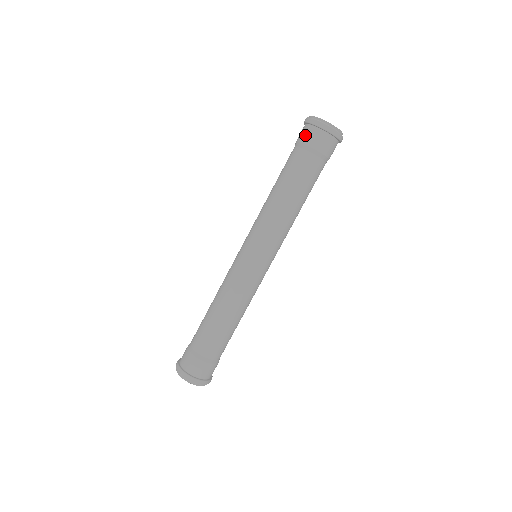
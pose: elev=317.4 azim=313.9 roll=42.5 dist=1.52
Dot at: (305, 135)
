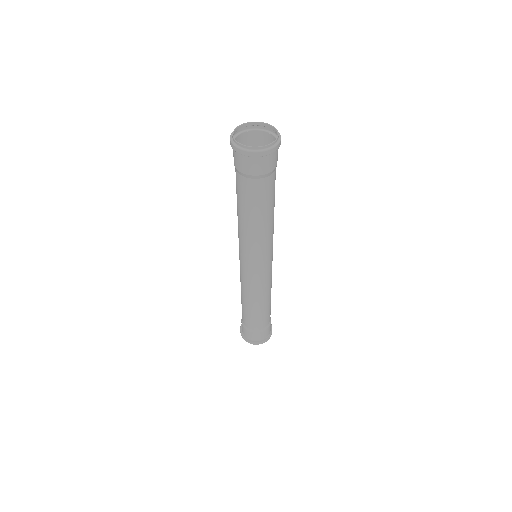
Dot at: (250, 168)
